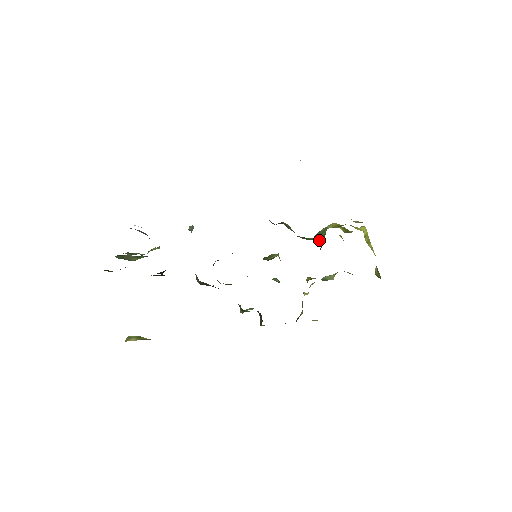
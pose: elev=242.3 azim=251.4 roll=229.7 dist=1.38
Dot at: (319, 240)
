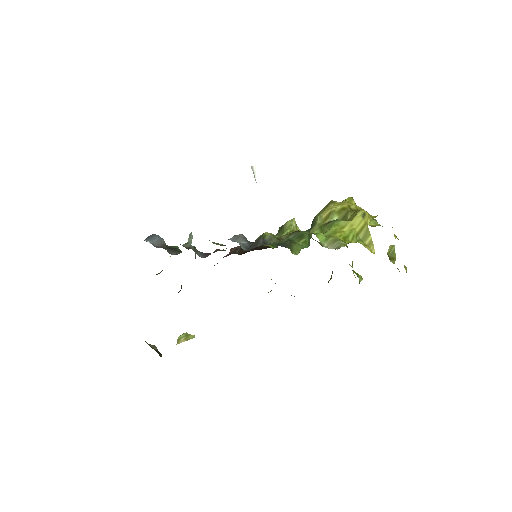
Dot at: (308, 243)
